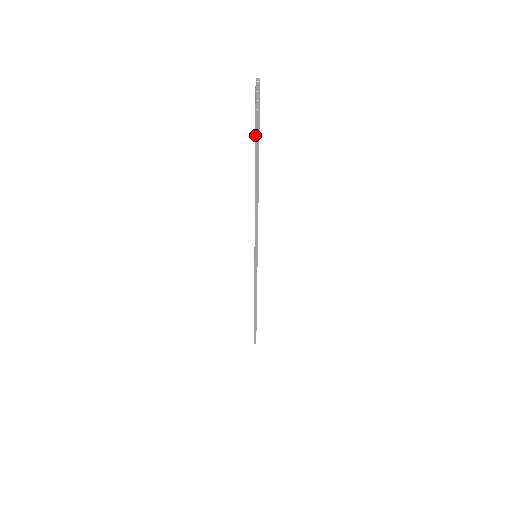
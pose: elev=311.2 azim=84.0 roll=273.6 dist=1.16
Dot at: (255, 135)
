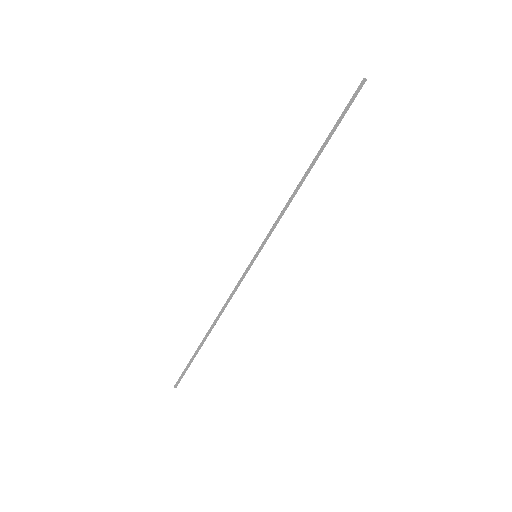
Dot at: (336, 124)
